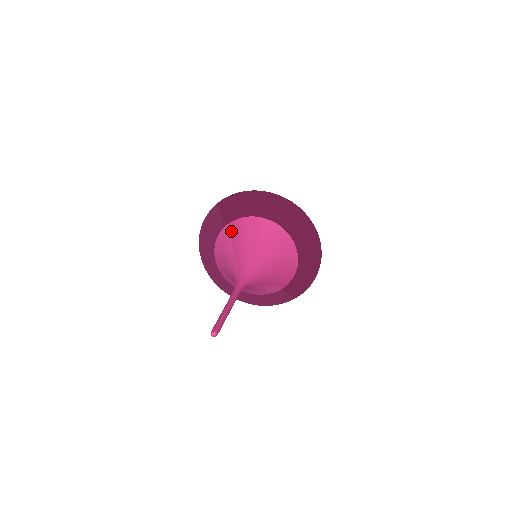
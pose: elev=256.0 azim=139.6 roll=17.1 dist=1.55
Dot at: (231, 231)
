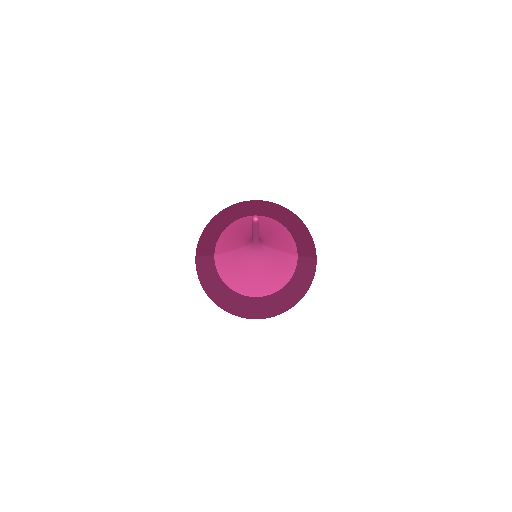
Dot at: (220, 251)
